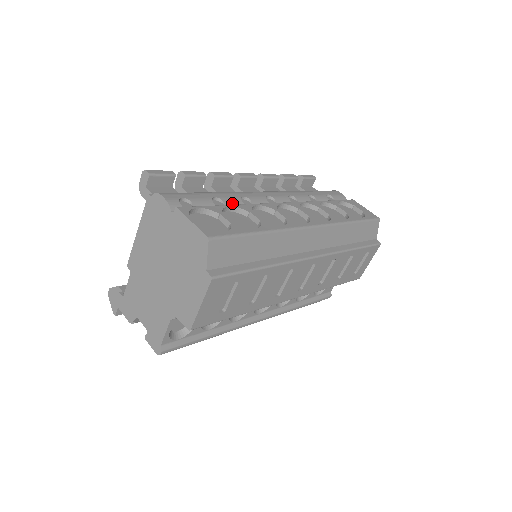
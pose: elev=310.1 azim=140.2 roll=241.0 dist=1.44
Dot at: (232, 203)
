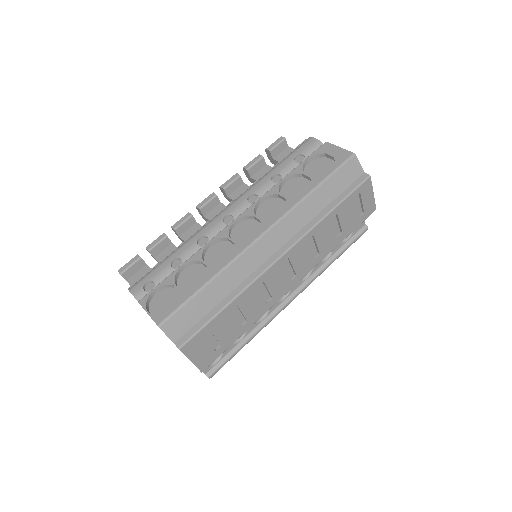
Dot at: (189, 254)
